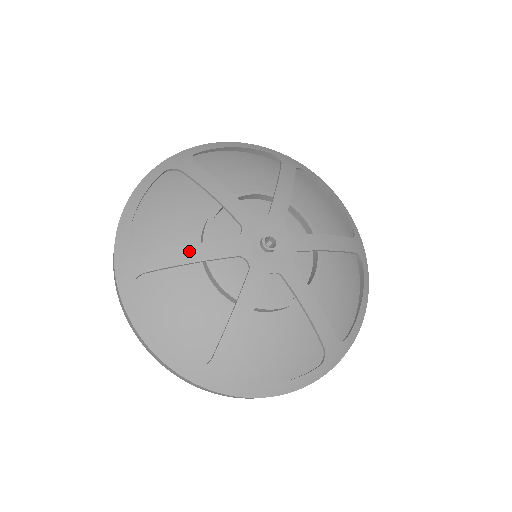
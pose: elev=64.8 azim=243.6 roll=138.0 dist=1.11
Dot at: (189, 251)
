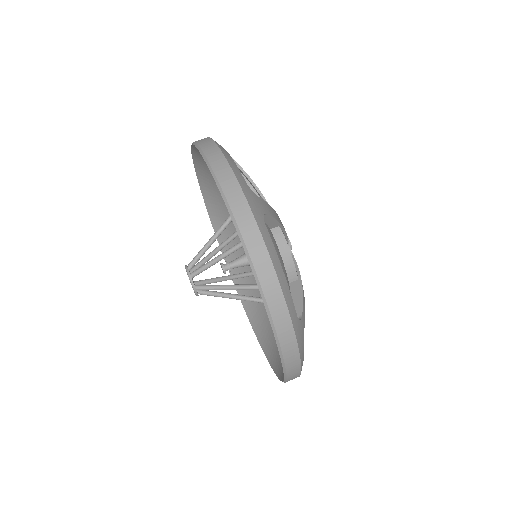
Dot at: occluded
